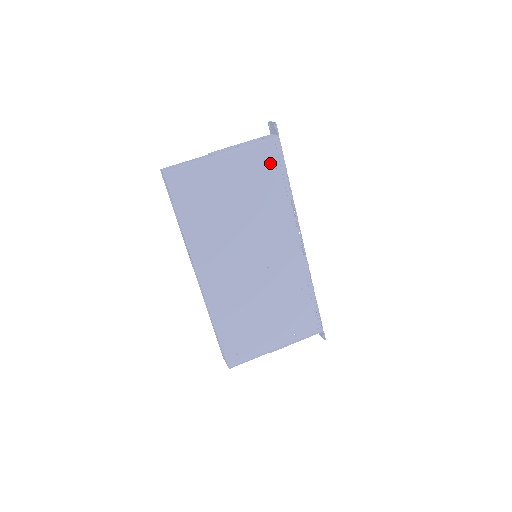
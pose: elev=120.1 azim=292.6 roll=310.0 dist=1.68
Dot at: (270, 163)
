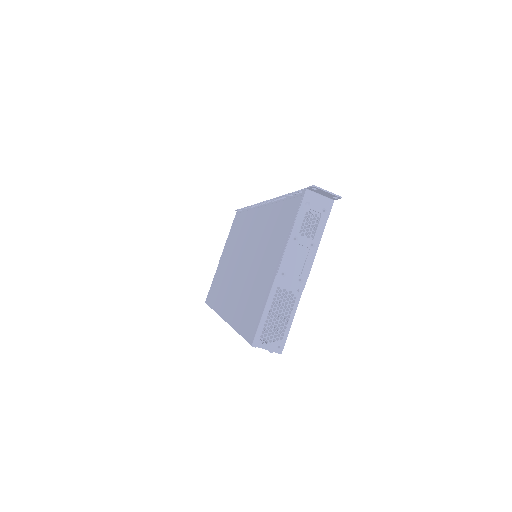
Dot at: occluded
